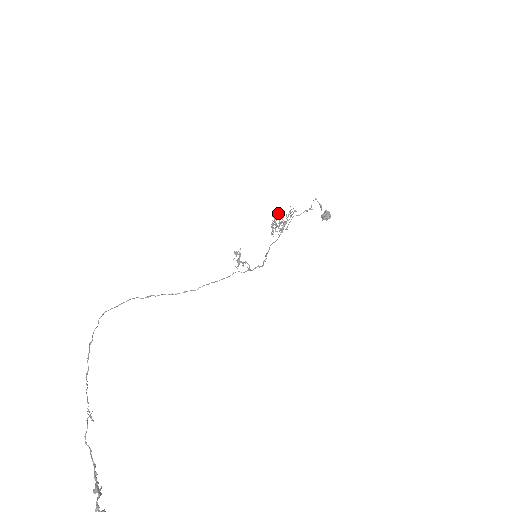
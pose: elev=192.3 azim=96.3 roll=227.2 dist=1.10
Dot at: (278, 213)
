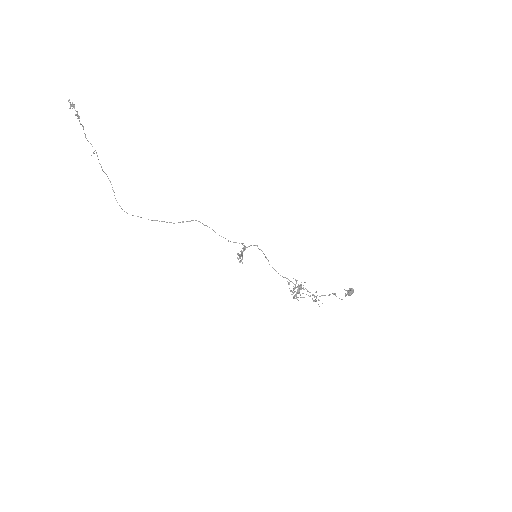
Dot at: occluded
